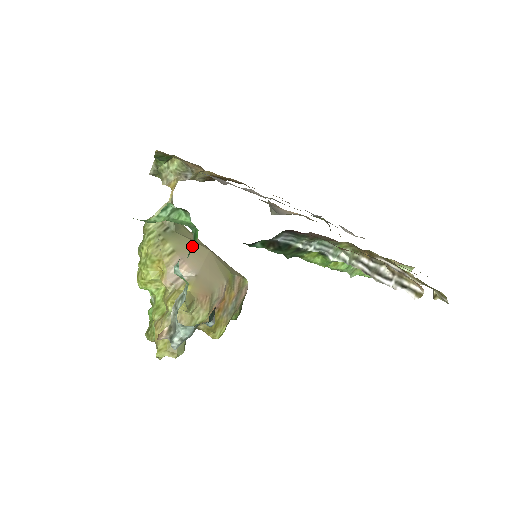
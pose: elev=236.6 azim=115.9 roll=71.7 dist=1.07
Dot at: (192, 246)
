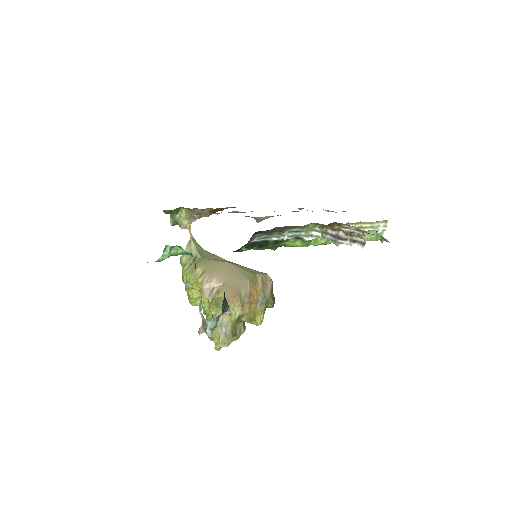
Dot at: (195, 266)
